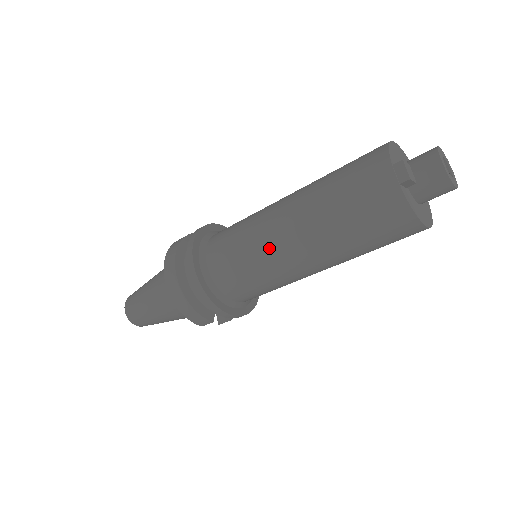
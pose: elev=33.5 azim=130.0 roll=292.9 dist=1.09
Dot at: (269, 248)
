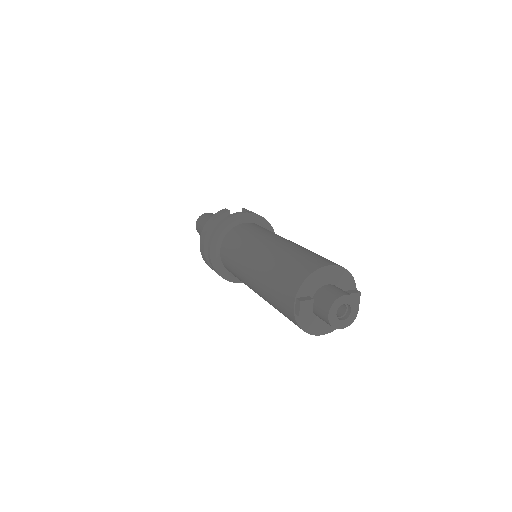
Dot at: (243, 276)
